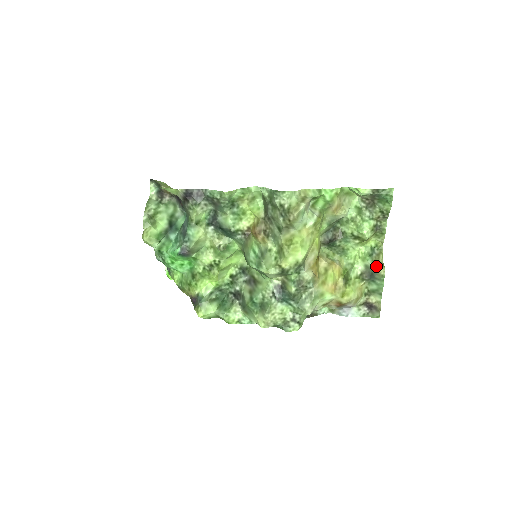
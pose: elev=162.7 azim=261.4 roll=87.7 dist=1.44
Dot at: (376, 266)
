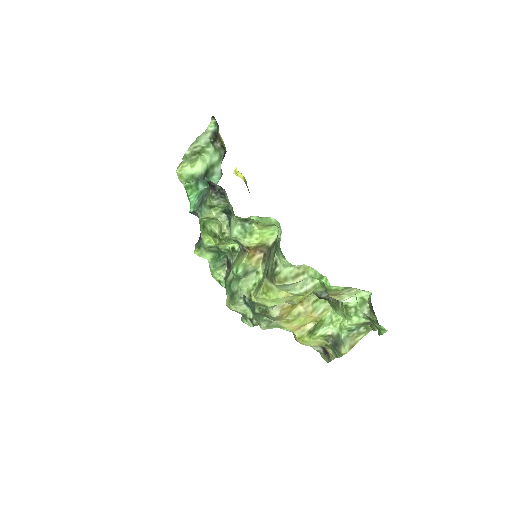
Dot at: (344, 344)
